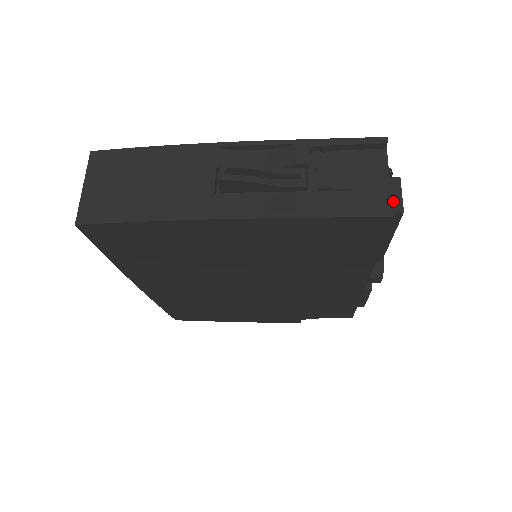
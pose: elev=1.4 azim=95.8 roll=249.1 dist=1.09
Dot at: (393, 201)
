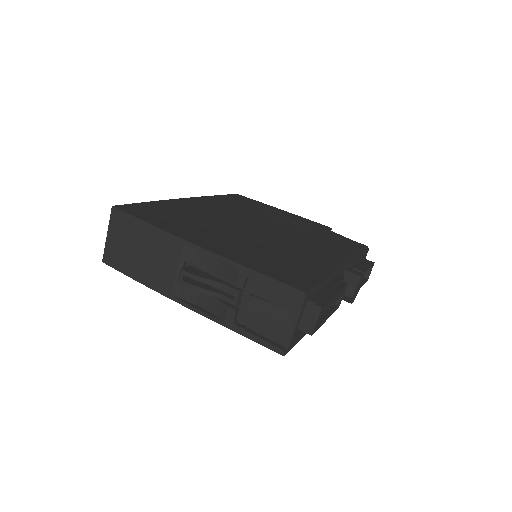
Dot at: (308, 324)
